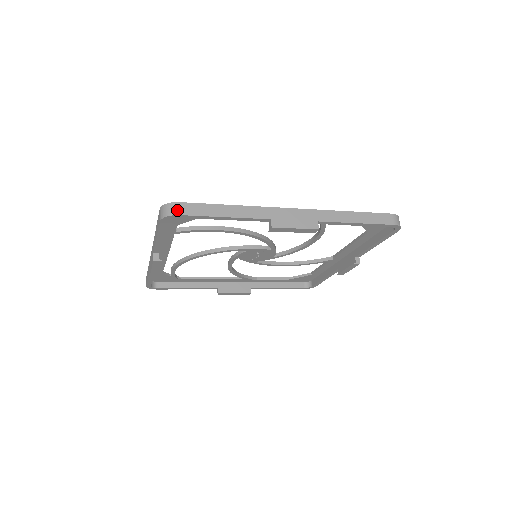
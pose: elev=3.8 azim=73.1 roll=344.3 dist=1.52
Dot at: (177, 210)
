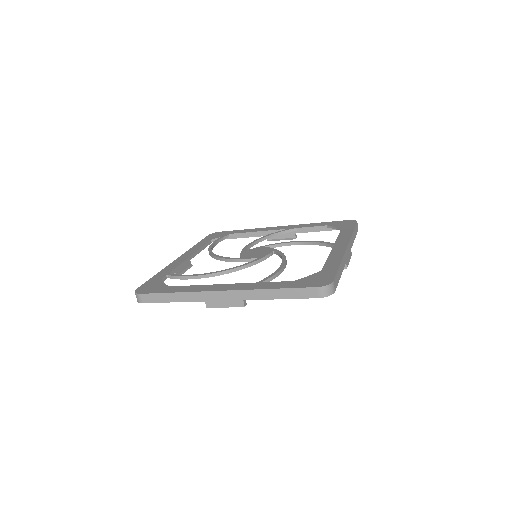
Dot at: (141, 300)
